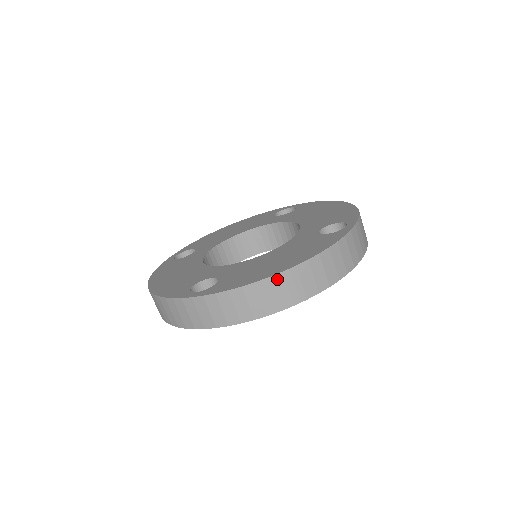
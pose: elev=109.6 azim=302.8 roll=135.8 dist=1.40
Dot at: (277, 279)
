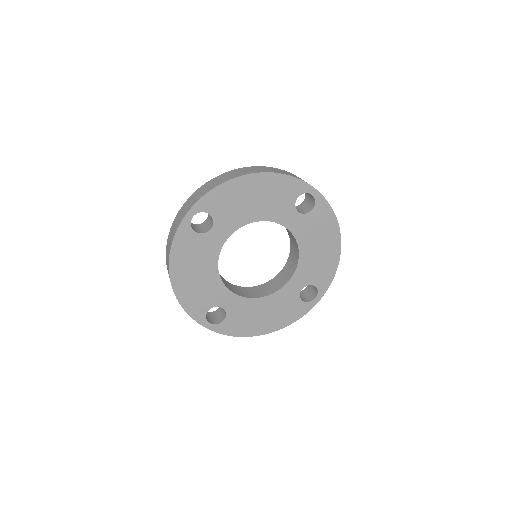
Dot at: (235, 170)
